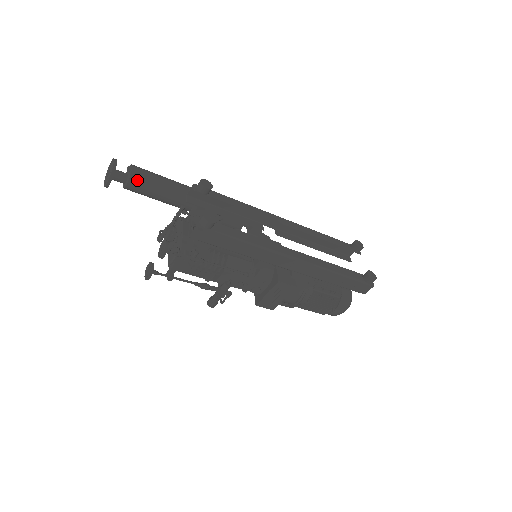
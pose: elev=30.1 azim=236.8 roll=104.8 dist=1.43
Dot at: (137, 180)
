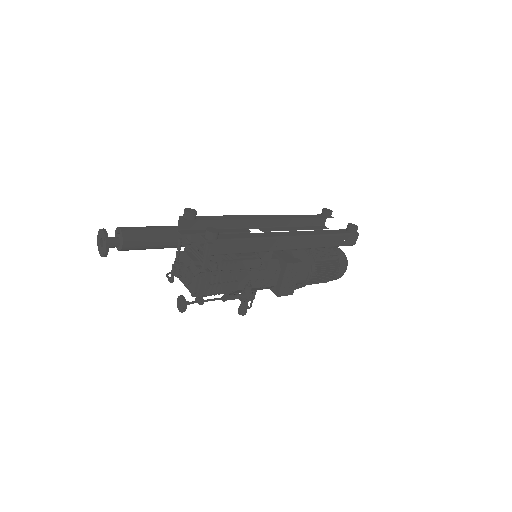
Dot at: (130, 237)
